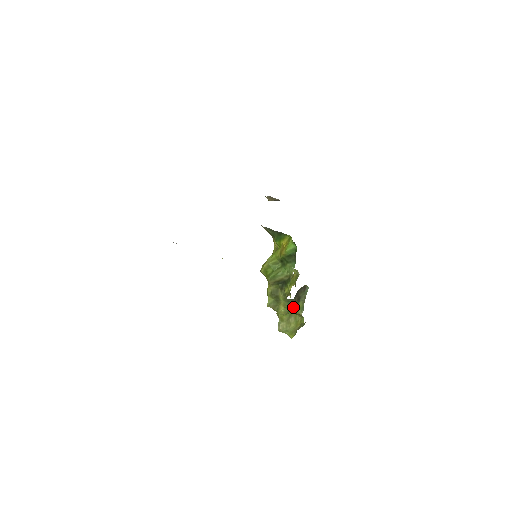
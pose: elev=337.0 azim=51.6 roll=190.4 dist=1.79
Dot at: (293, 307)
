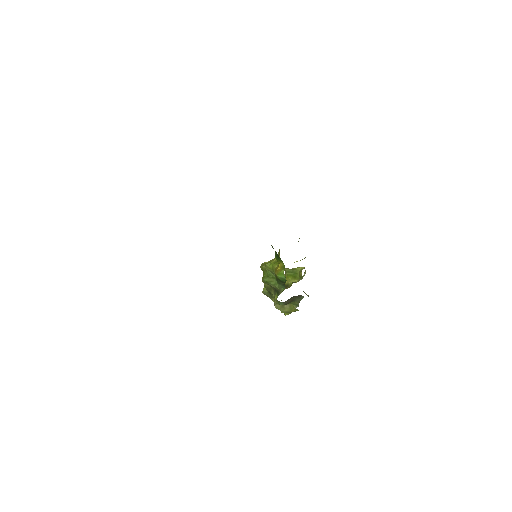
Dot at: (285, 304)
